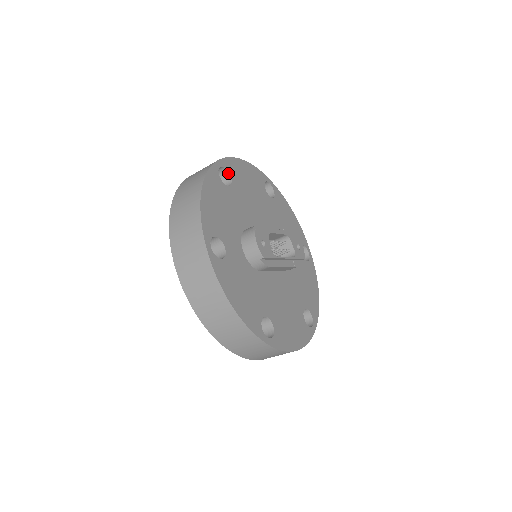
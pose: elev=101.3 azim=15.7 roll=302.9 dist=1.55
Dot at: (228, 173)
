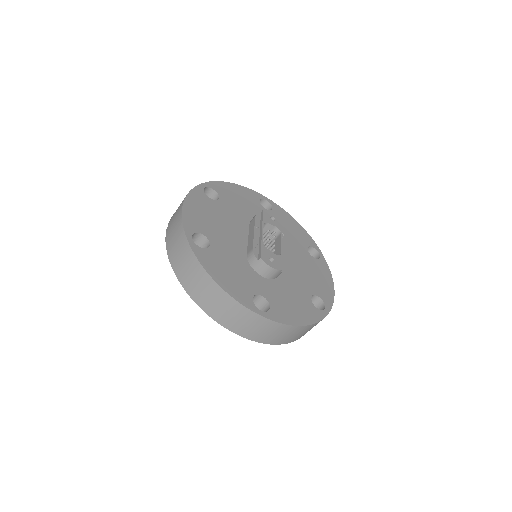
Dot at: (197, 233)
